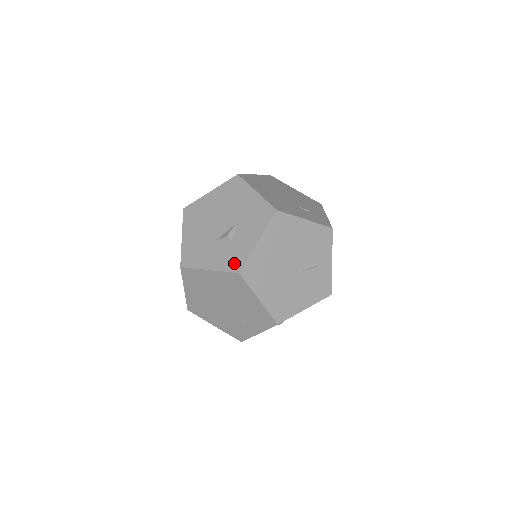
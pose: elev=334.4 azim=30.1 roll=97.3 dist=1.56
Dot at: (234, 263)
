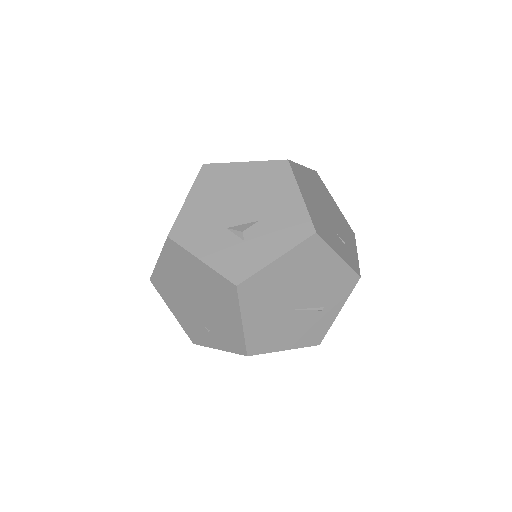
Dot at: (236, 270)
